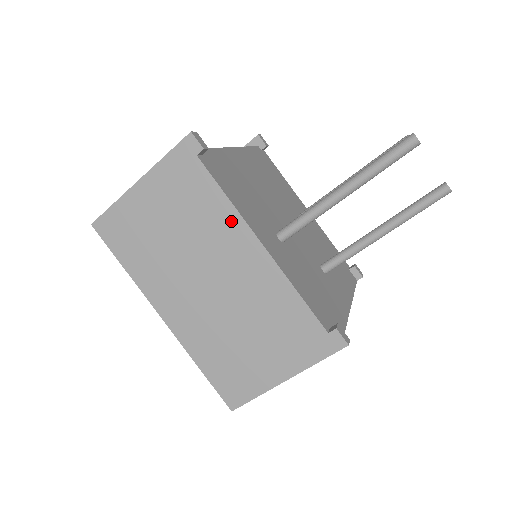
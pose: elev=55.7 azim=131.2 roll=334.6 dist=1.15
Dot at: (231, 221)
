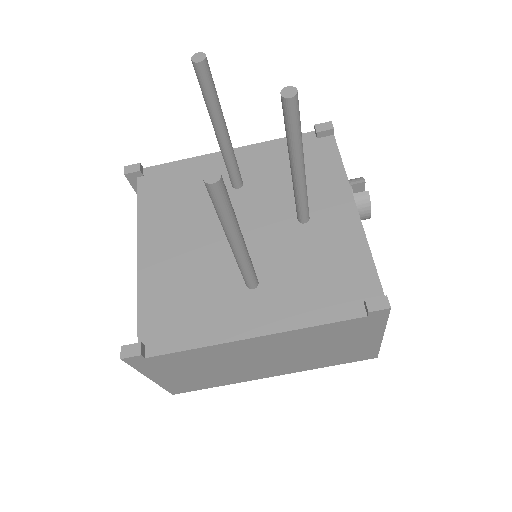
Dot at: (219, 349)
